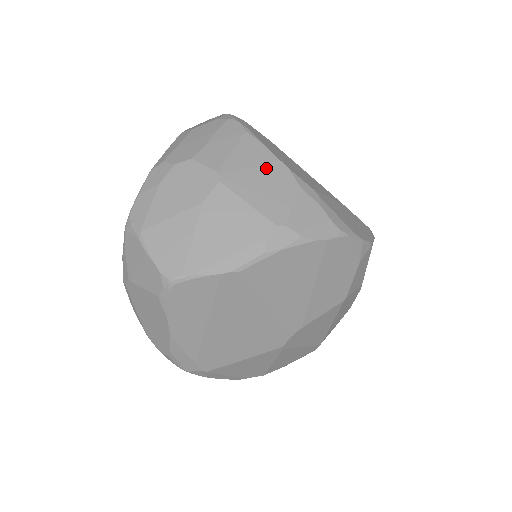
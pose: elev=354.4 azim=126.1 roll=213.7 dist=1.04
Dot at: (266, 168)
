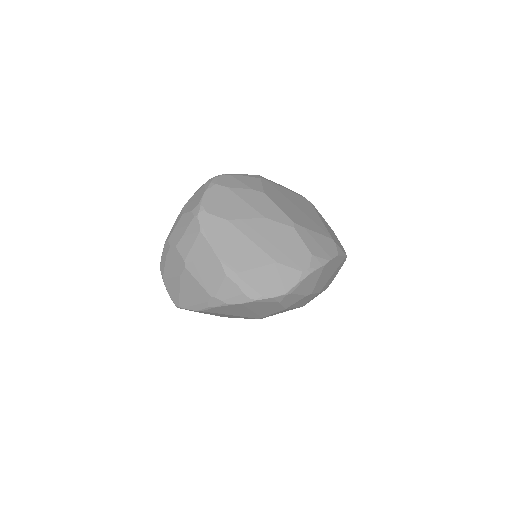
Dot at: (208, 260)
